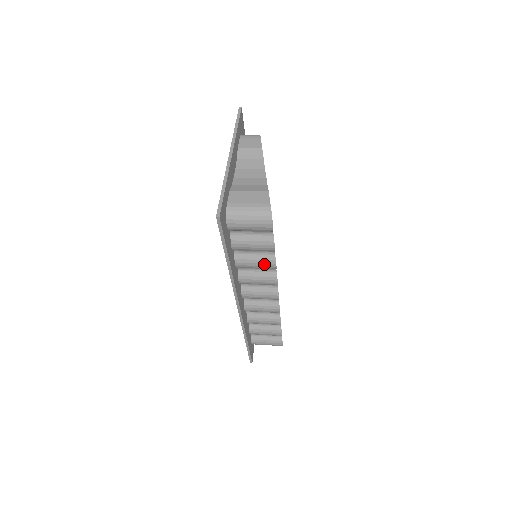
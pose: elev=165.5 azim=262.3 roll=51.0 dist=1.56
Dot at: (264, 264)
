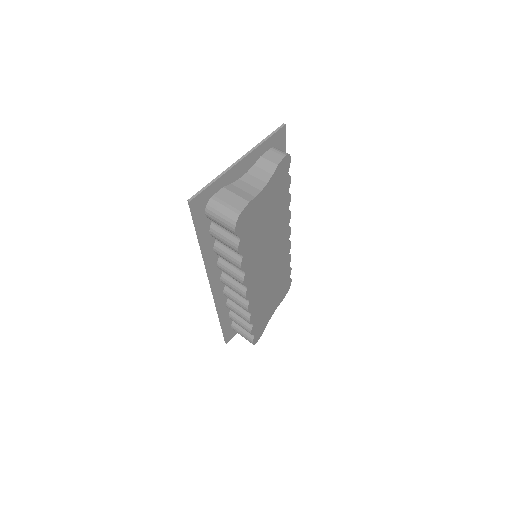
Dot at: (233, 261)
